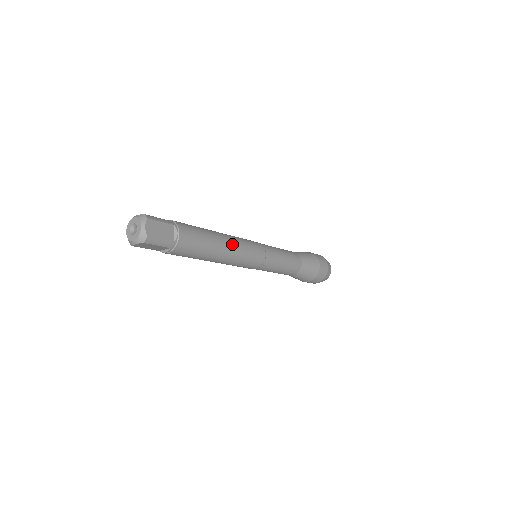
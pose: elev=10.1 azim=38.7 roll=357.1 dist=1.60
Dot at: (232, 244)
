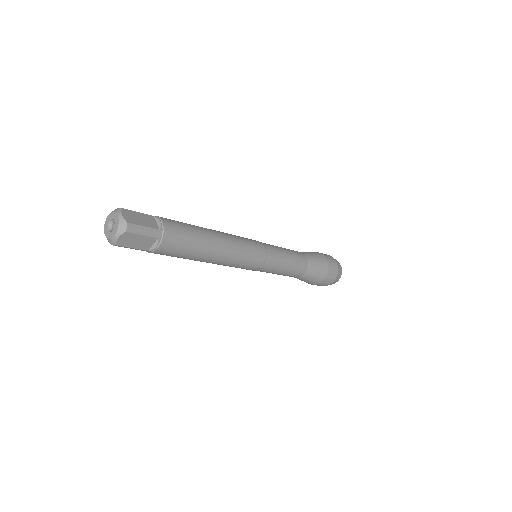
Dot at: (224, 235)
